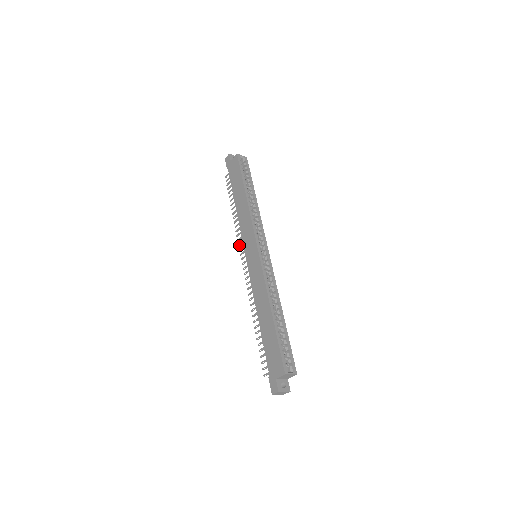
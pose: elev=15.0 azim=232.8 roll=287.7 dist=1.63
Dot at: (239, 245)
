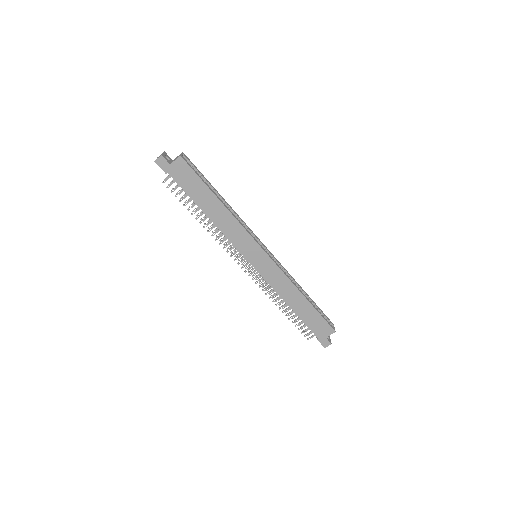
Dot at: occluded
